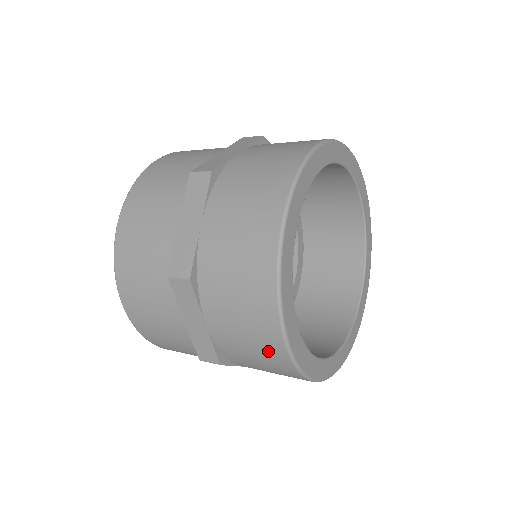
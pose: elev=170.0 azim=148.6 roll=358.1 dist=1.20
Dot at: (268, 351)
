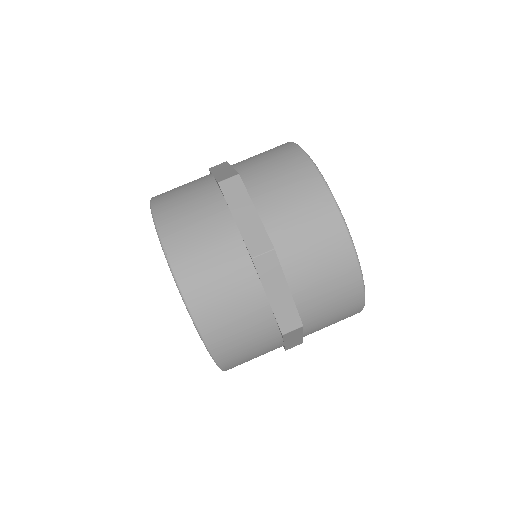
Dot at: (315, 204)
